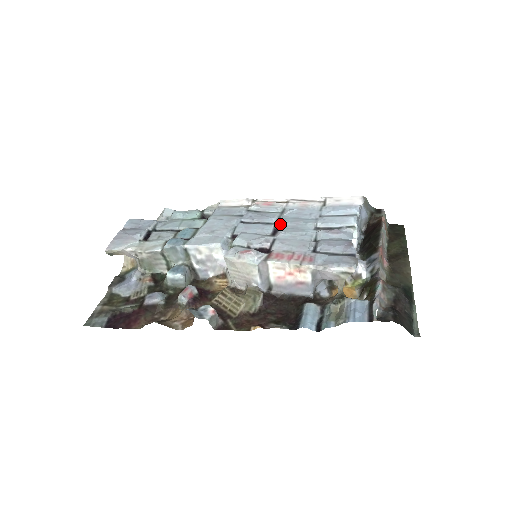
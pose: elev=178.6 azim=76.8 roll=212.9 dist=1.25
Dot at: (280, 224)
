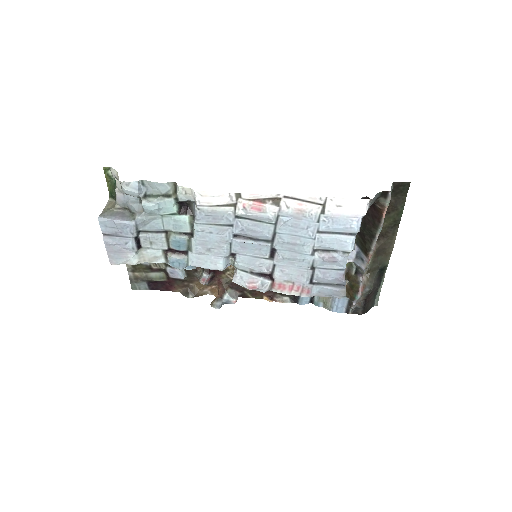
Dot at: (277, 244)
